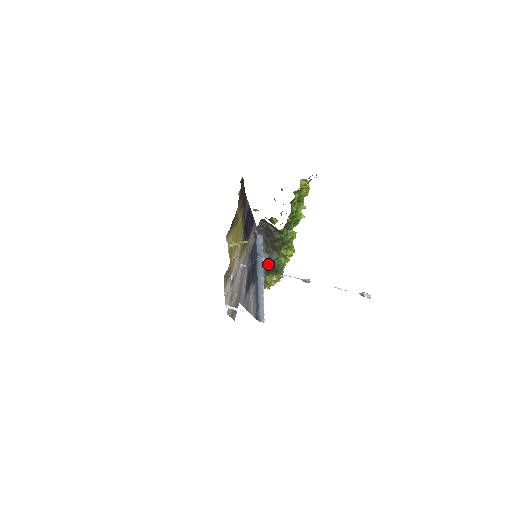
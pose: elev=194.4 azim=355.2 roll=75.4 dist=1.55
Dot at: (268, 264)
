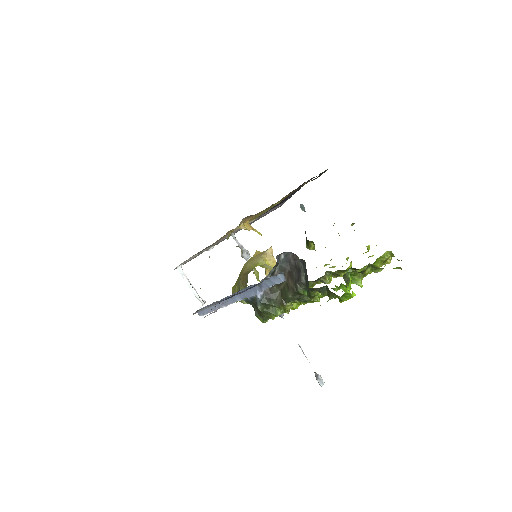
Dot at: (260, 303)
